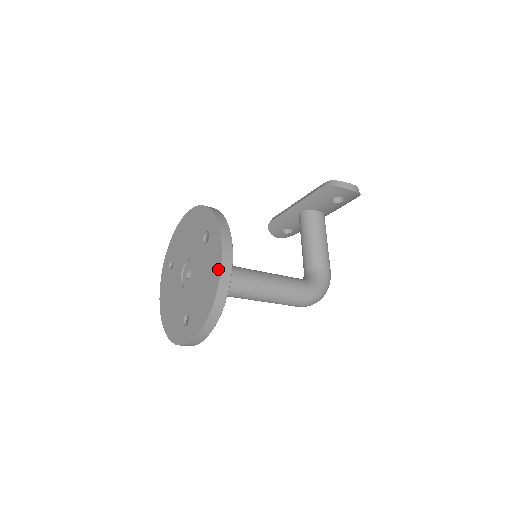
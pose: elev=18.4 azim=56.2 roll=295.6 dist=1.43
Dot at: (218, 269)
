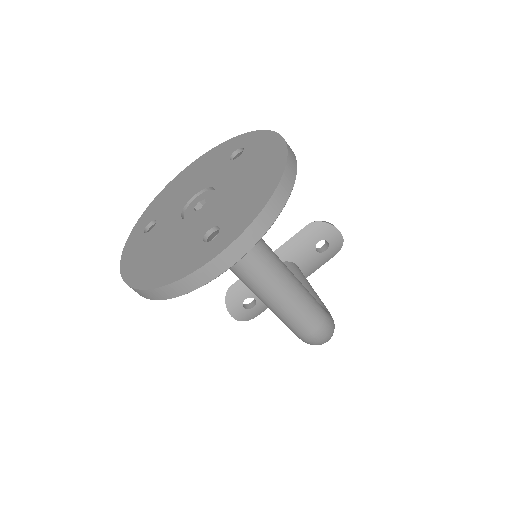
Dot at: (280, 148)
